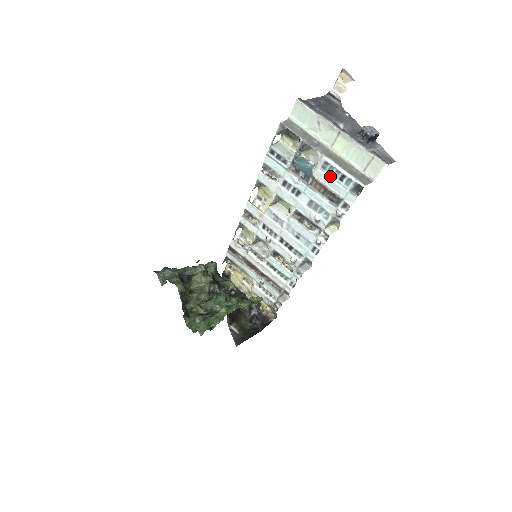
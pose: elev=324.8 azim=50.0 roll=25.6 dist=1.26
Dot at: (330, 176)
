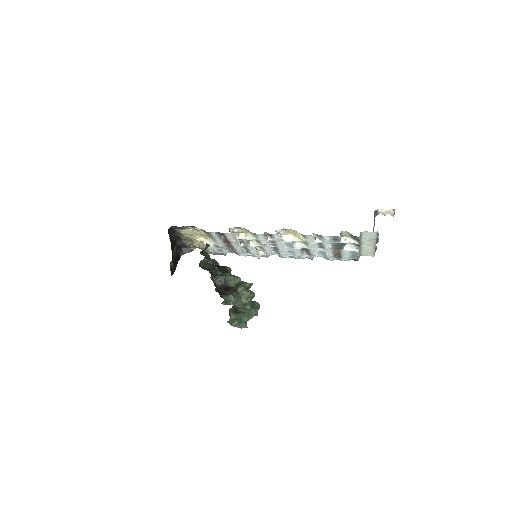
Dot at: (349, 254)
